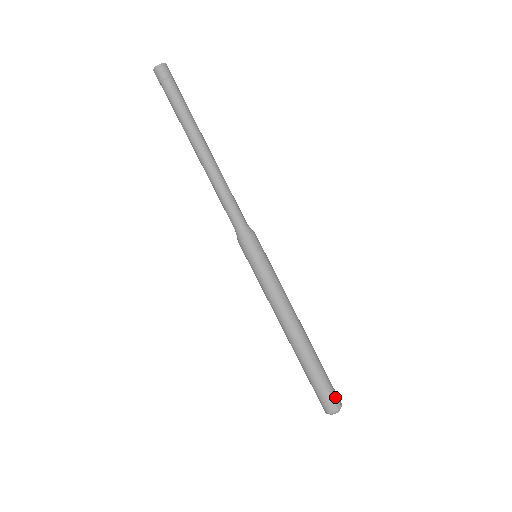
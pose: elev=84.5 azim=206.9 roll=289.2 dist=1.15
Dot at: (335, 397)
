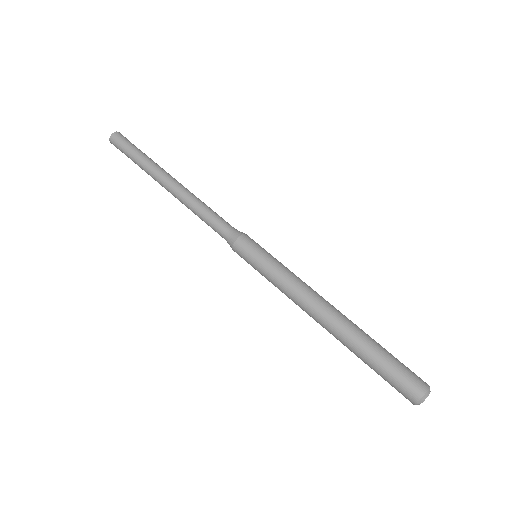
Dot at: (415, 374)
